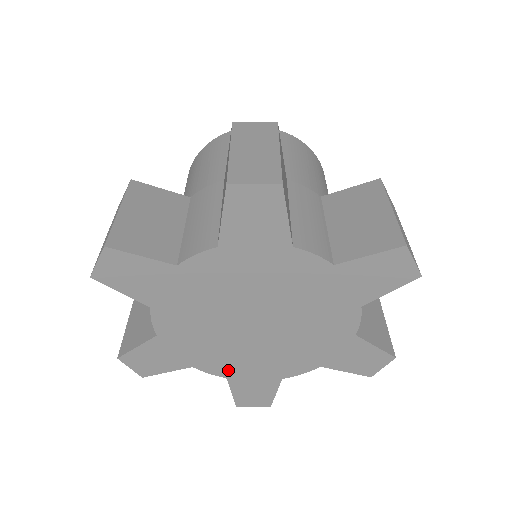
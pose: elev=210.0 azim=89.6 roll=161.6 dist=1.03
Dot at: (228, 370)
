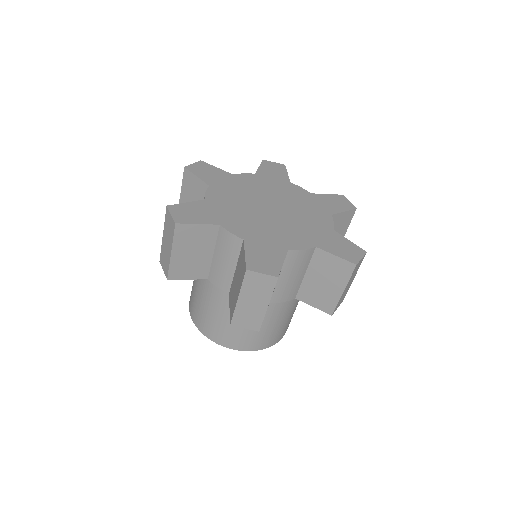
Dot at: (246, 234)
